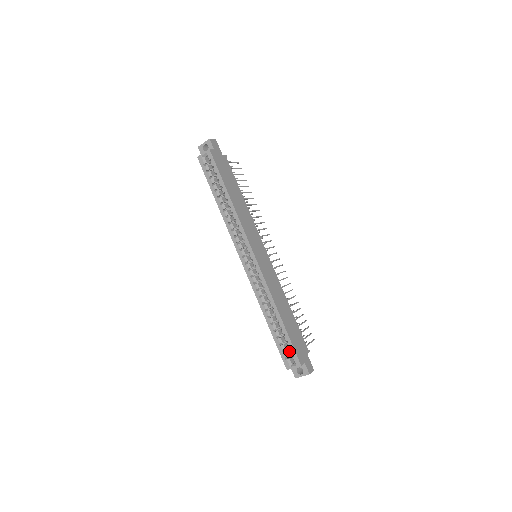
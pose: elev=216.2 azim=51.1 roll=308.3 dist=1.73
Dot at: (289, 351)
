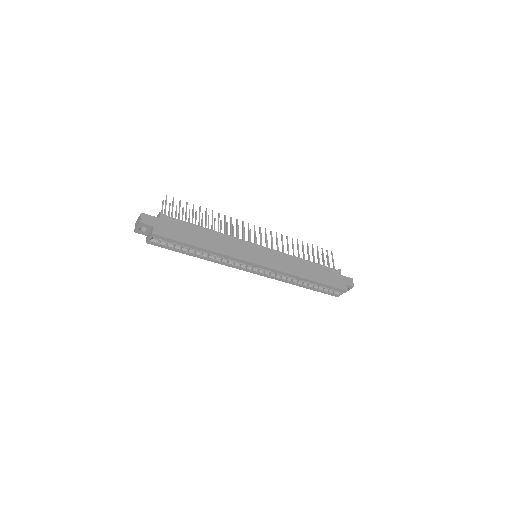
Dot at: occluded
